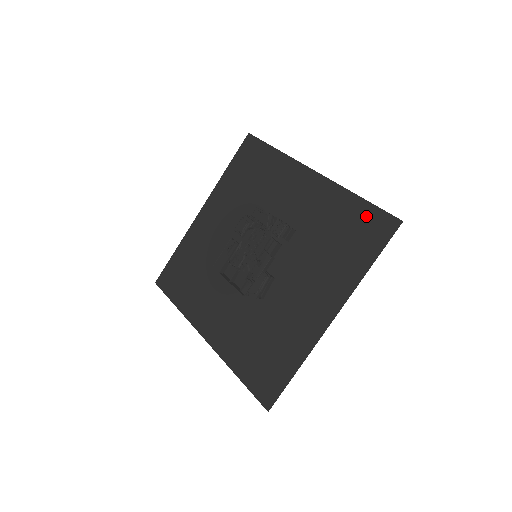
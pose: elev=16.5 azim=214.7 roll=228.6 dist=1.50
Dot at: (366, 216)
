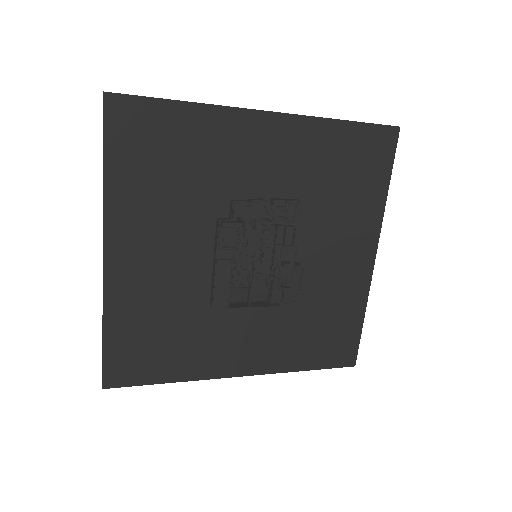
Dot at: (362, 139)
